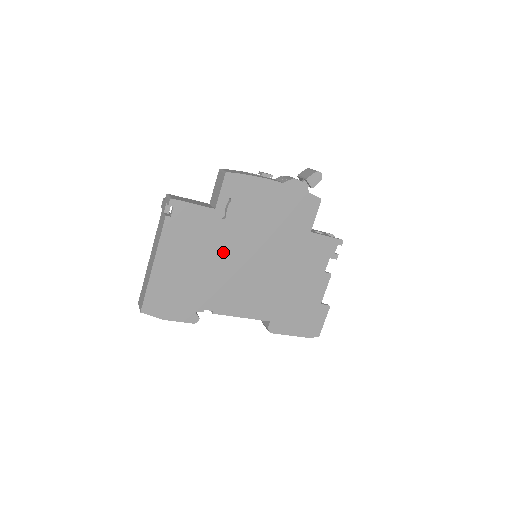
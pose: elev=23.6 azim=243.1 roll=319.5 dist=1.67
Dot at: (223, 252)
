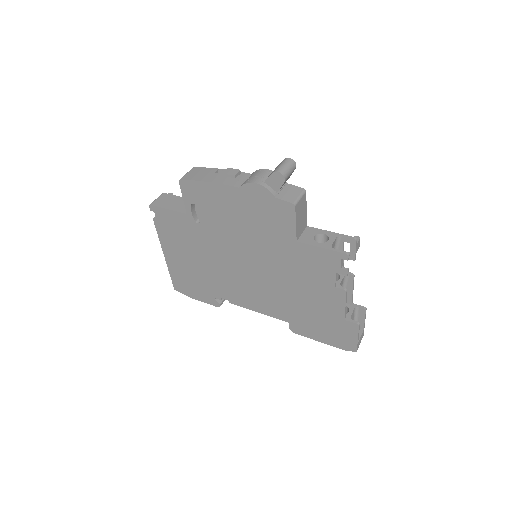
Dot at: (213, 253)
